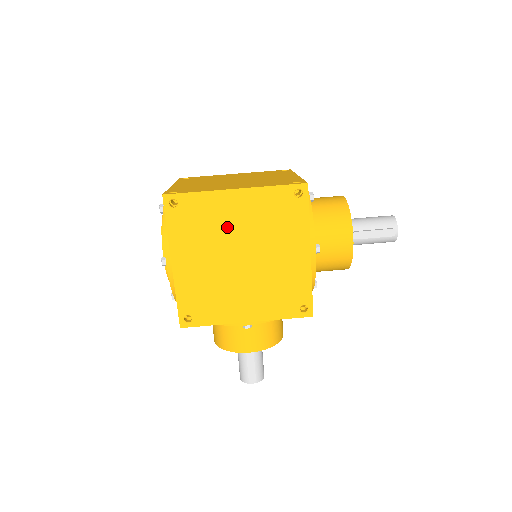
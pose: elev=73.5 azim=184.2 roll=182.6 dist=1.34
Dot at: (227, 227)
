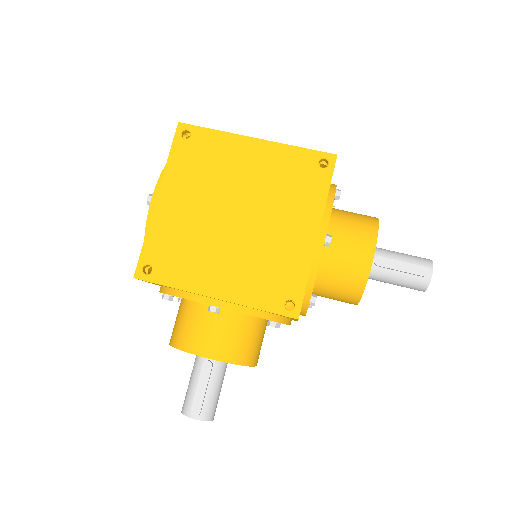
Dot at: (233, 176)
